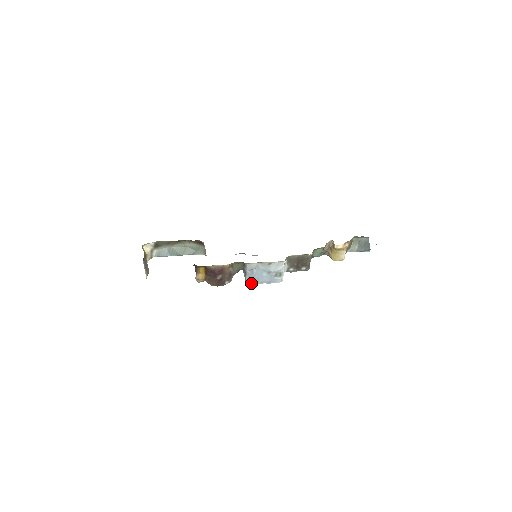
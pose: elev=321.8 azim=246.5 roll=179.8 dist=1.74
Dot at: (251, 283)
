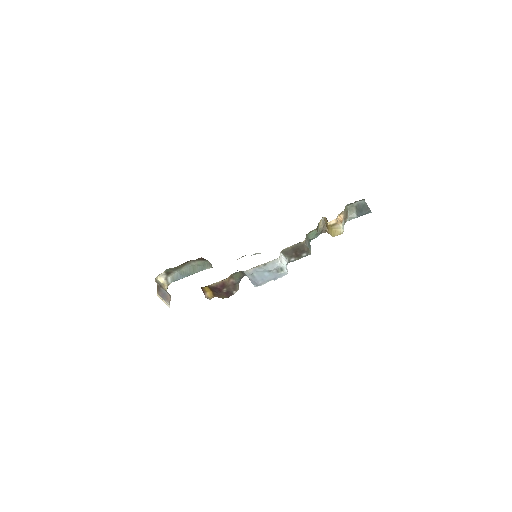
Dot at: (258, 285)
